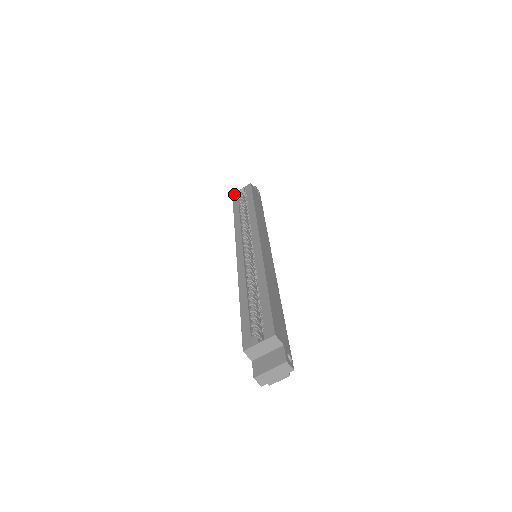
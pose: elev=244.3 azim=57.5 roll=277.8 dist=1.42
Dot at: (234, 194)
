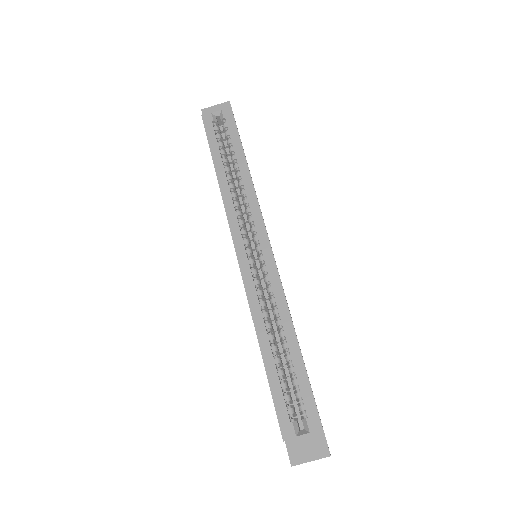
Dot at: (205, 117)
